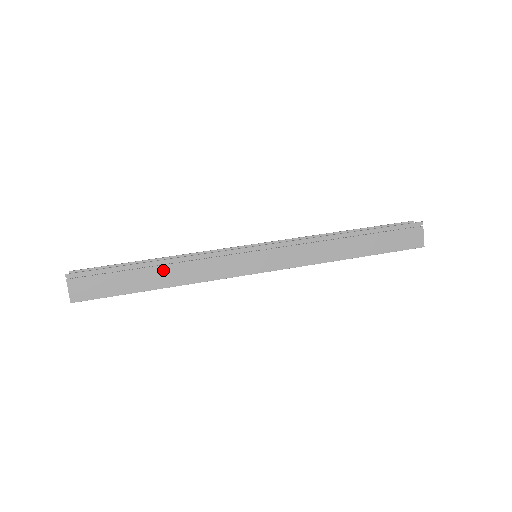
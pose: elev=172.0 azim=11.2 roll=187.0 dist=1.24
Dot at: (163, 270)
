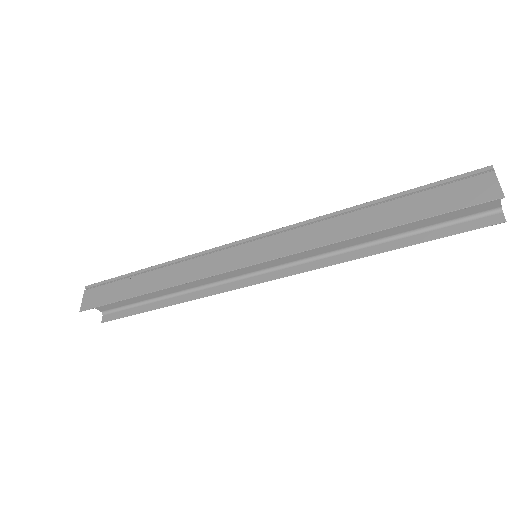
Dot at: (156, 274)
